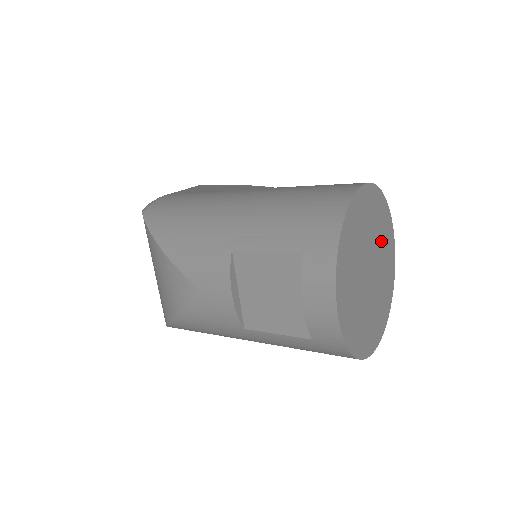
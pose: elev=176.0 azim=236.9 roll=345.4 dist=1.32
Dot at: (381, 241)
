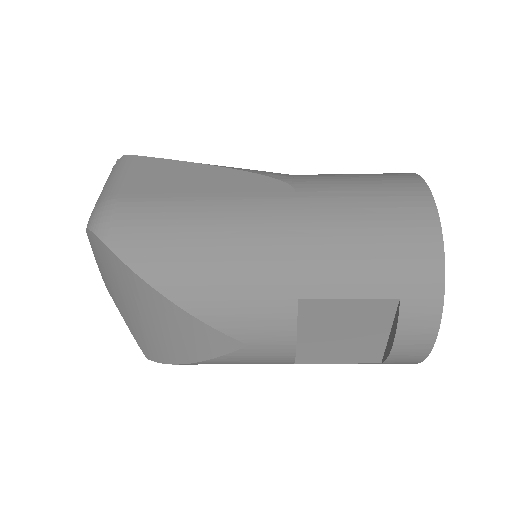
Dot at: occluded
